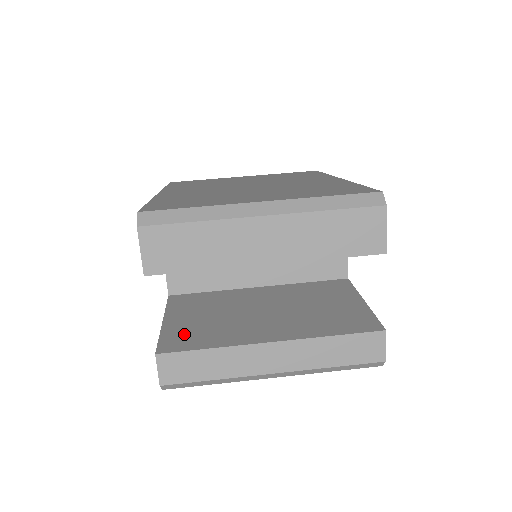
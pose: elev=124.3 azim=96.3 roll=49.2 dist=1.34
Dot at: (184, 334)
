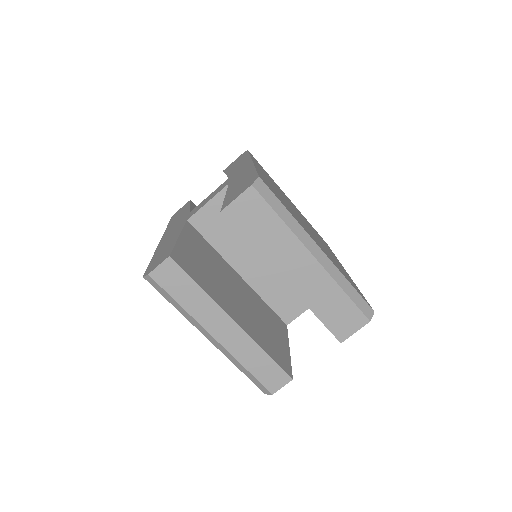
Dot at: (189, 260)
